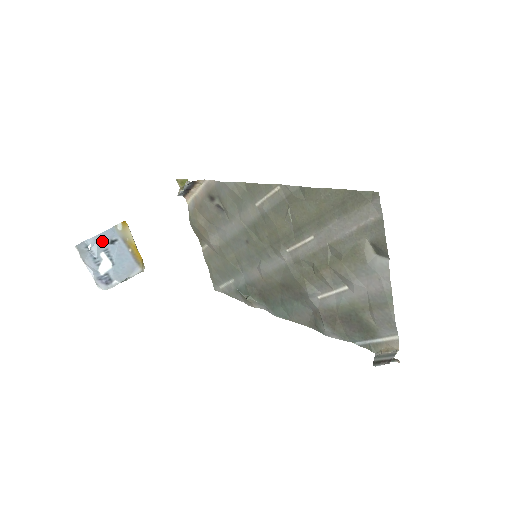
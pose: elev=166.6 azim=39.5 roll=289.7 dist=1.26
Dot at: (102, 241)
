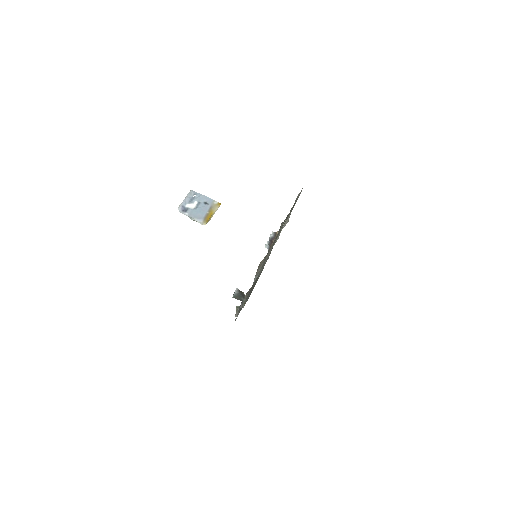
Dot at: (202, 198)
